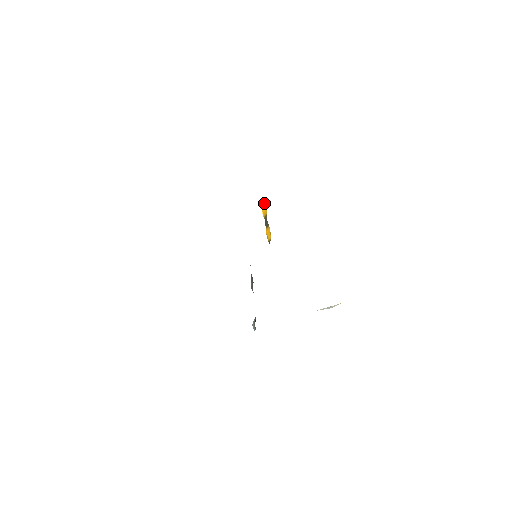
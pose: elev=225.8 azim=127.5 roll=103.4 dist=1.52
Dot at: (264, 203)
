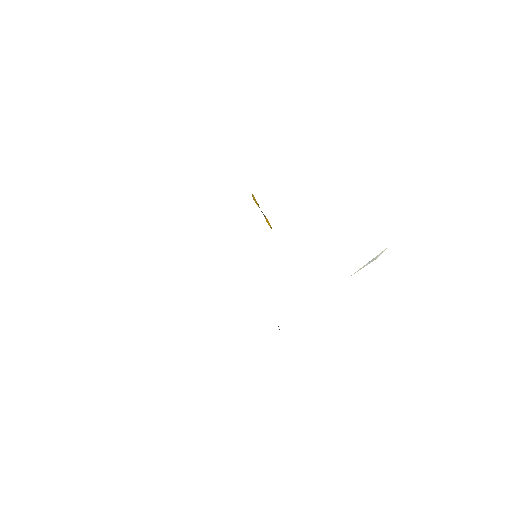
Dot at: (252, 194)
